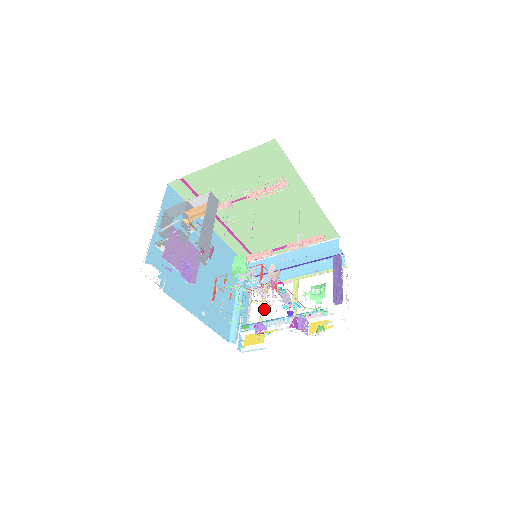
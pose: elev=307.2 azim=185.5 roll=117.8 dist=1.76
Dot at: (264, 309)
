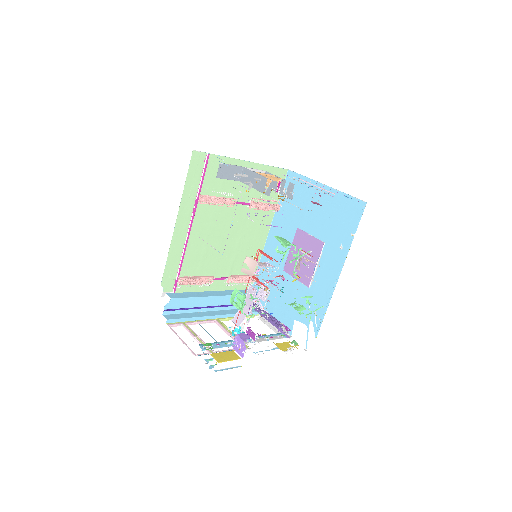
Dot at: (201, 340)
